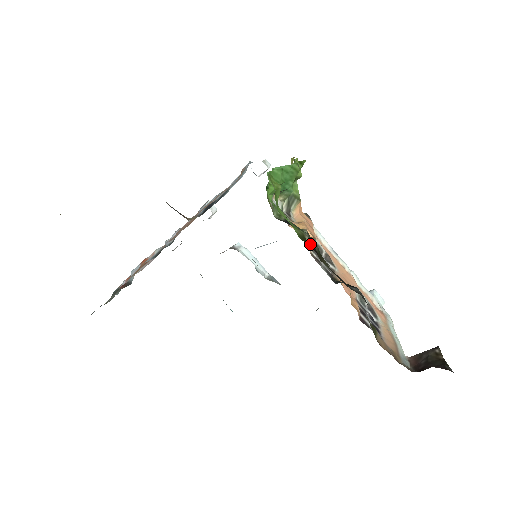
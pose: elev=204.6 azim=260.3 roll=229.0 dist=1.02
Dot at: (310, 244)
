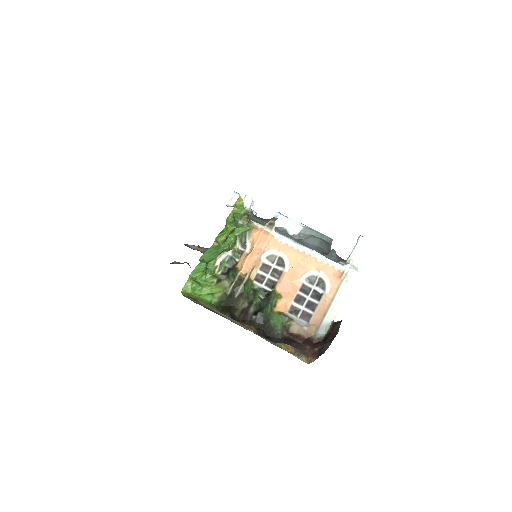
Dot at: (229, 297)
